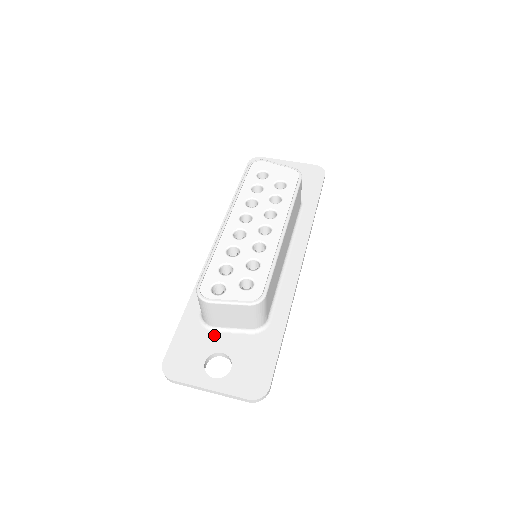
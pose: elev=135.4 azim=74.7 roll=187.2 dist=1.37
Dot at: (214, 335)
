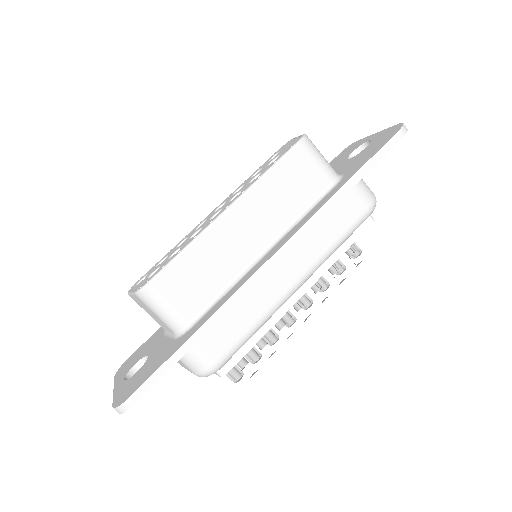
Dot at: (161, 338)
